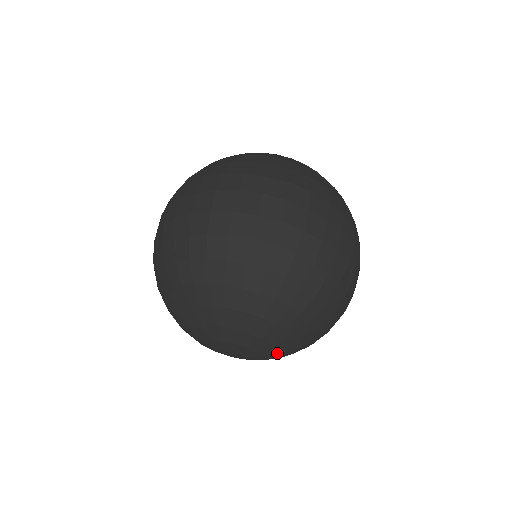
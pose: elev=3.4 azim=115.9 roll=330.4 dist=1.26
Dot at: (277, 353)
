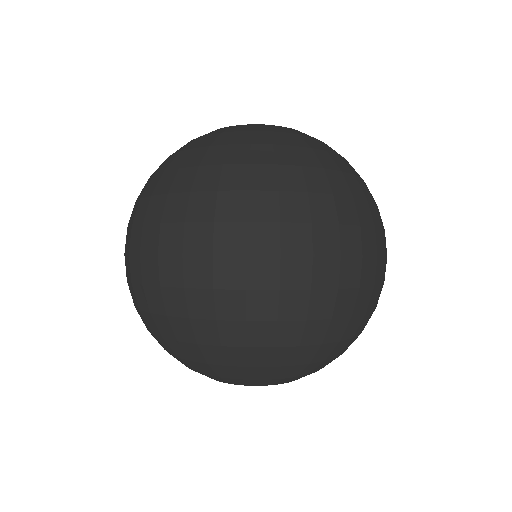
Dot at: occluded
